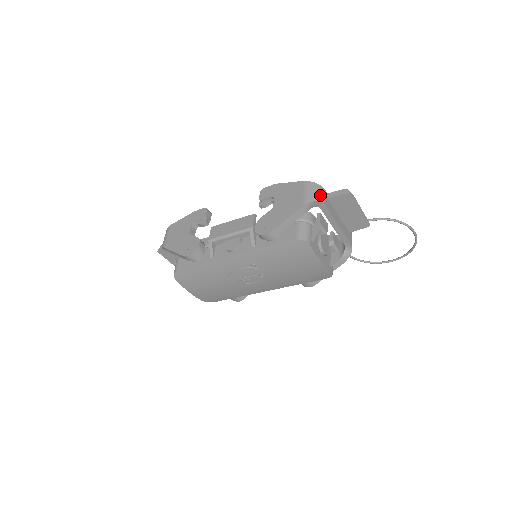
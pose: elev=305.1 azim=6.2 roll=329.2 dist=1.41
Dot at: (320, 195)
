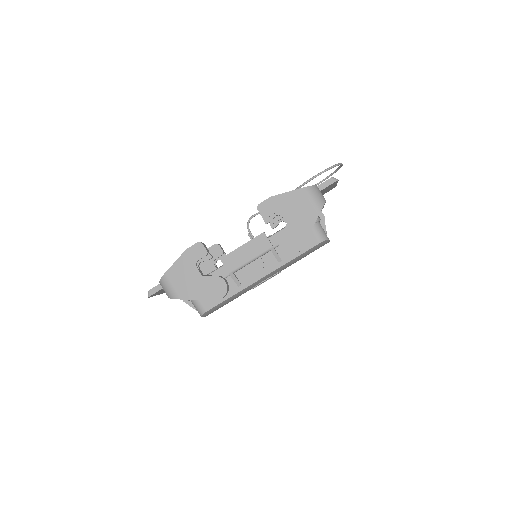
Dot at: (321, 196)
